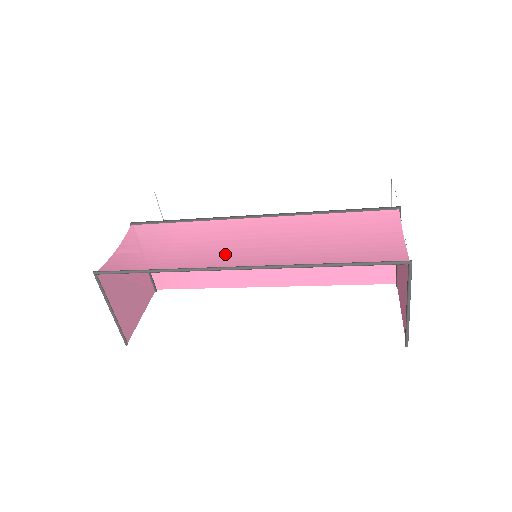
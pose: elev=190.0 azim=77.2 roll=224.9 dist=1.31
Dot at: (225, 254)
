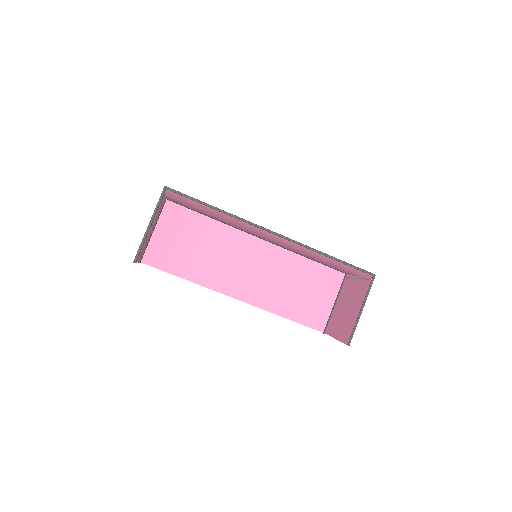
Dot at: (254, 231)
